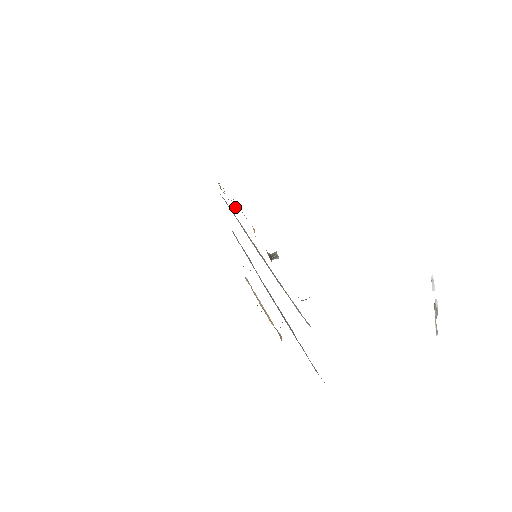
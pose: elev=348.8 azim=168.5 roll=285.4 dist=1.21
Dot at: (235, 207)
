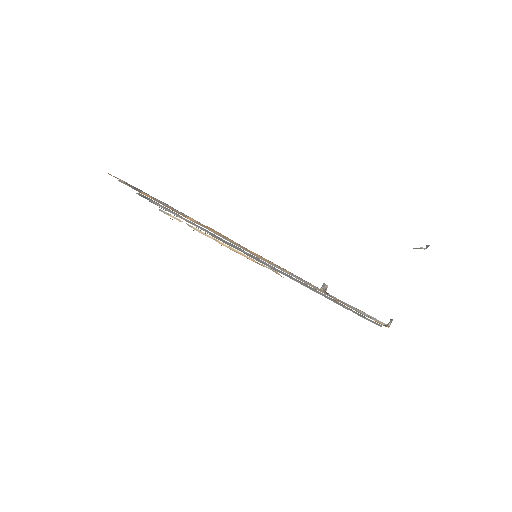
Dot at: occluded
